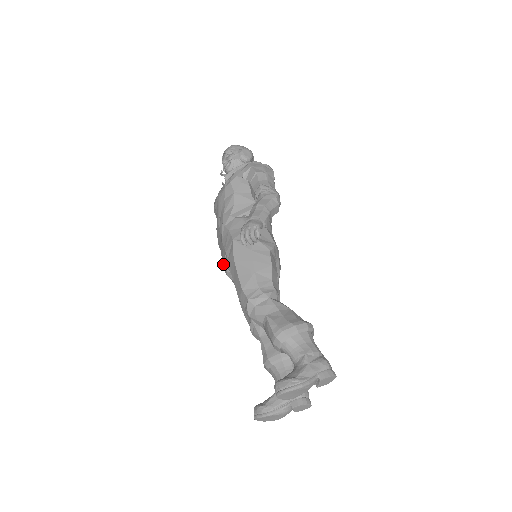
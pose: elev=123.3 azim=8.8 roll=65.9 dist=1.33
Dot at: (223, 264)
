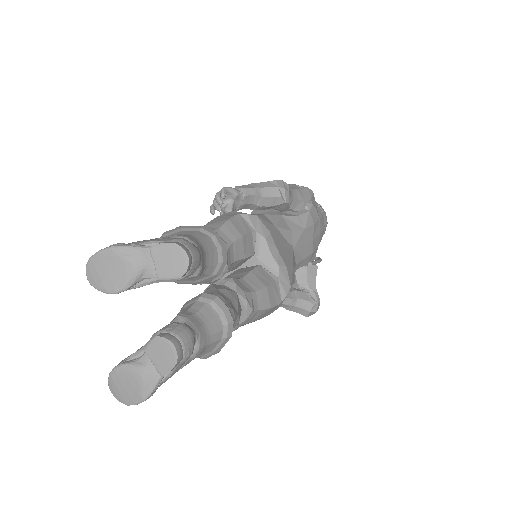
Dot at: occluded
